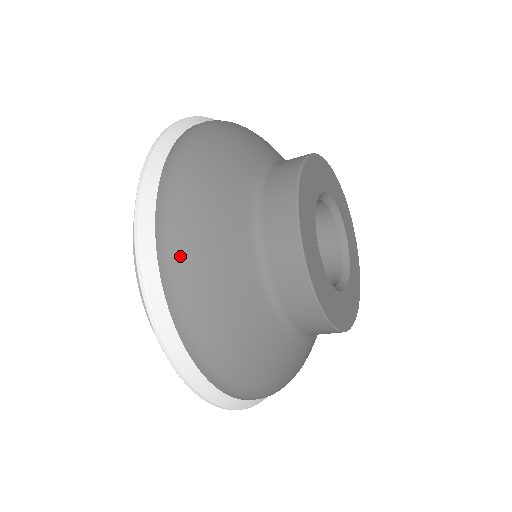
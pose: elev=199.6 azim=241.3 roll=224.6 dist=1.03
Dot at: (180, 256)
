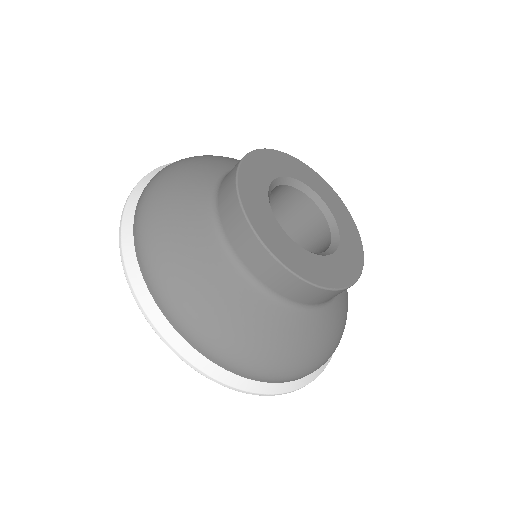
Dot at: (200, 331)
